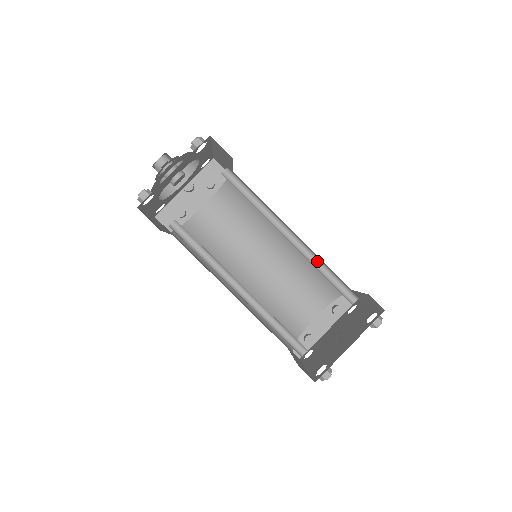
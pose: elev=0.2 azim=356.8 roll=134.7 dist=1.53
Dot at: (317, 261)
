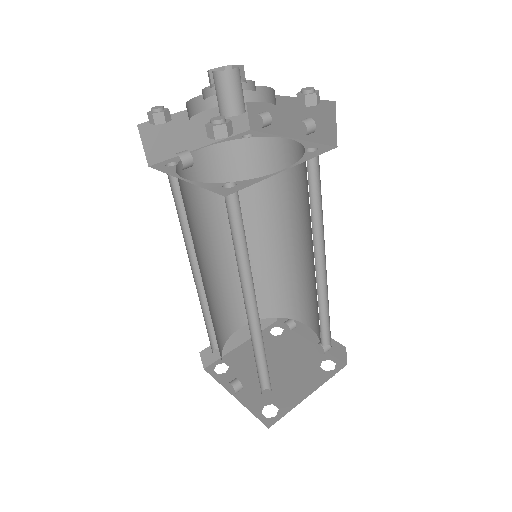
Dot at: occluded
